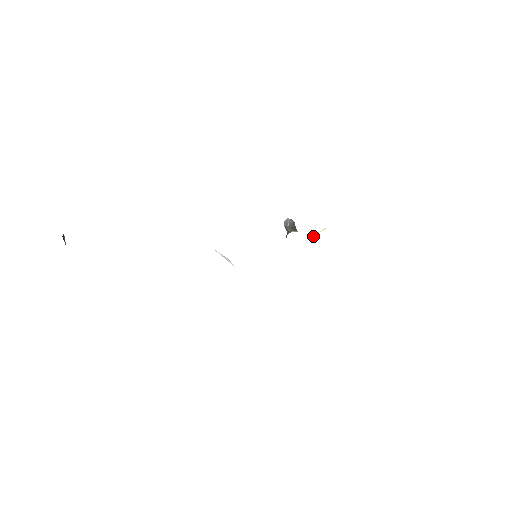
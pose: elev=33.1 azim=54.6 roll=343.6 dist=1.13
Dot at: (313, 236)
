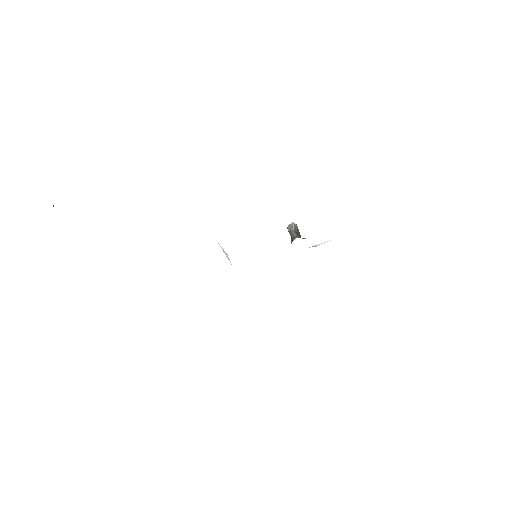
Dot at: occluded
